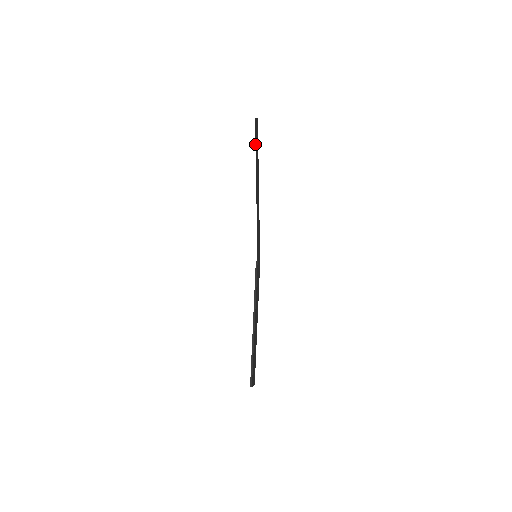
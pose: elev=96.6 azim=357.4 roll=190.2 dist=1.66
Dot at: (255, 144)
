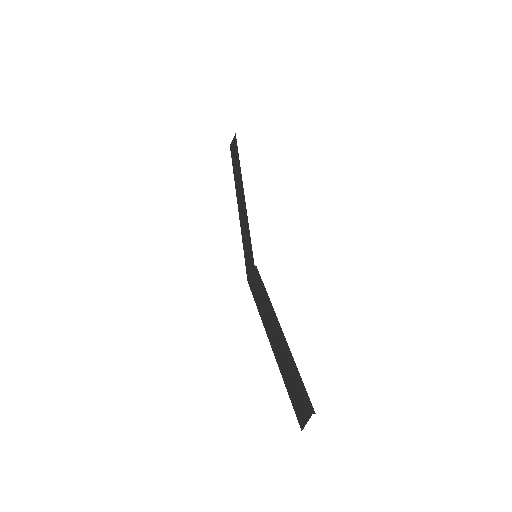
Dot at: occluded
